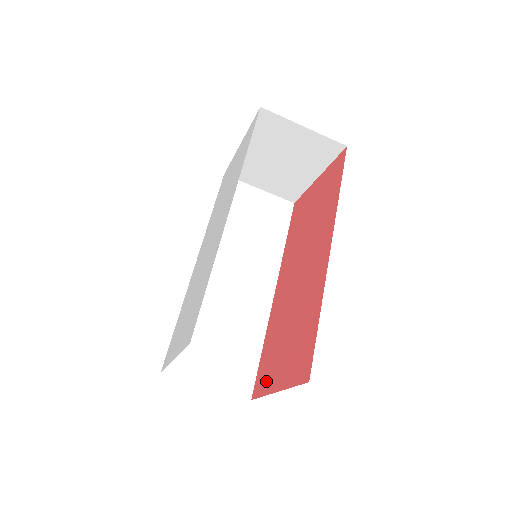
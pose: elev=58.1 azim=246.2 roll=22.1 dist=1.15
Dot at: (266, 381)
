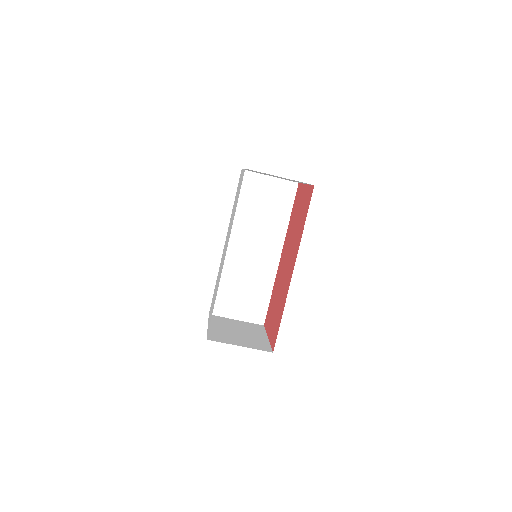
Dot at: (268, 323)
